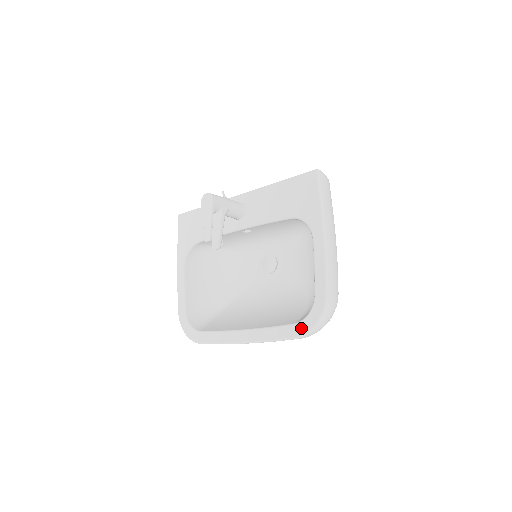
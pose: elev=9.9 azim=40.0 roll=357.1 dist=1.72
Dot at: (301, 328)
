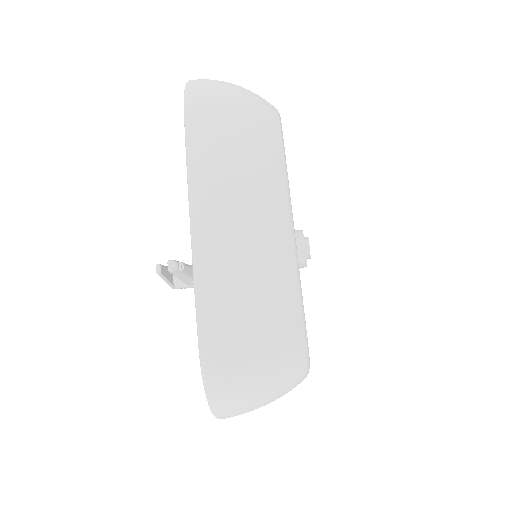
Dot at: occluded
